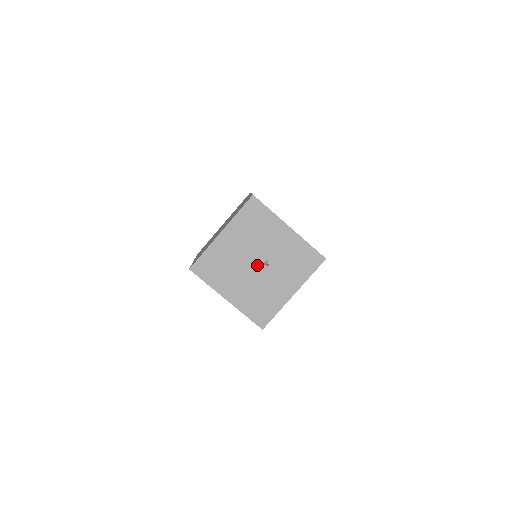
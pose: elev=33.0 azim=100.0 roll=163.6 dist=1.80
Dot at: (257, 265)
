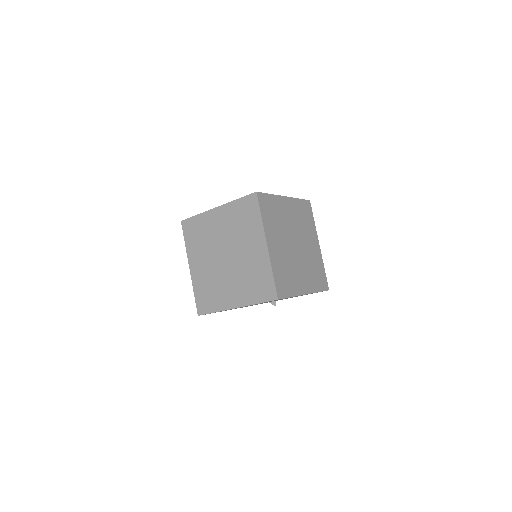
Dot at: occluded
